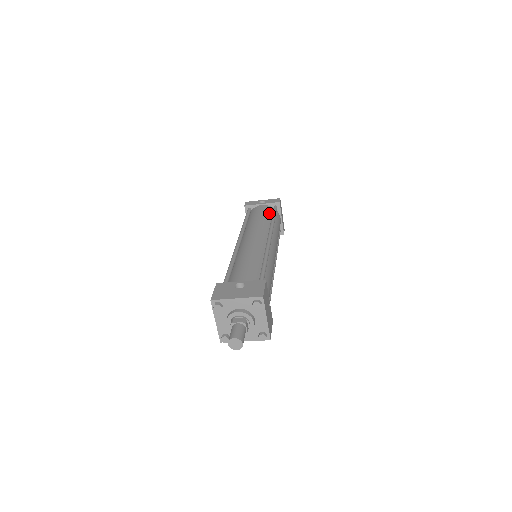
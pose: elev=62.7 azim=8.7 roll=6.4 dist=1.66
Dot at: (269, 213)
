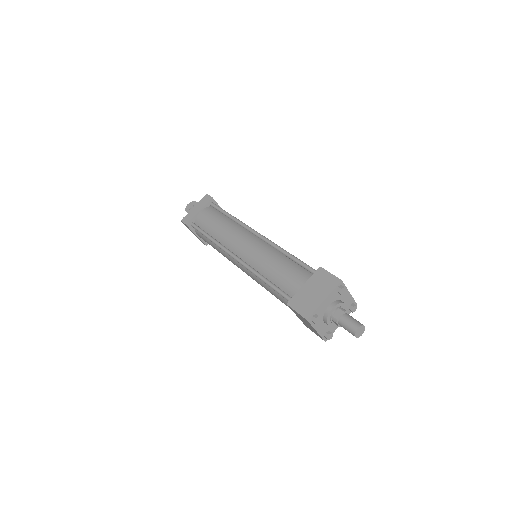
Dot at: occluded
